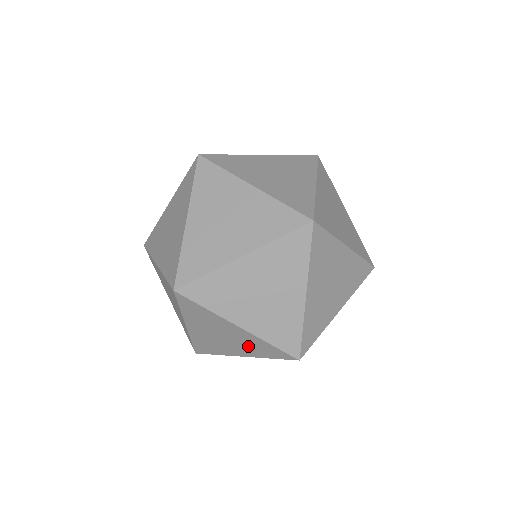
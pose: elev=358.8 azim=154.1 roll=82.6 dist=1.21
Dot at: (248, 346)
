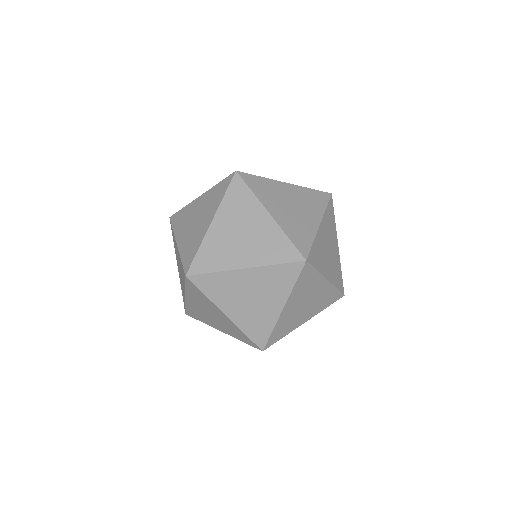
Dot at: occluded
